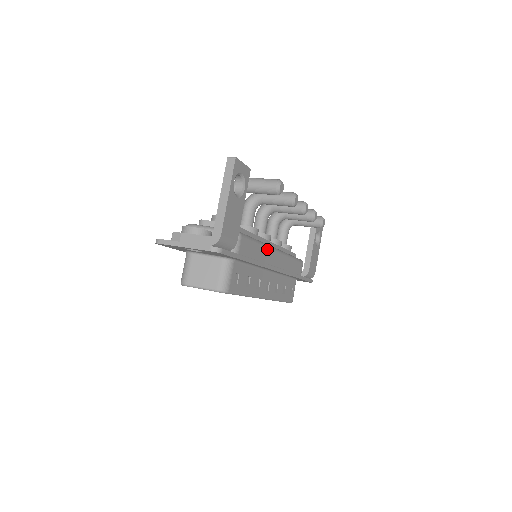
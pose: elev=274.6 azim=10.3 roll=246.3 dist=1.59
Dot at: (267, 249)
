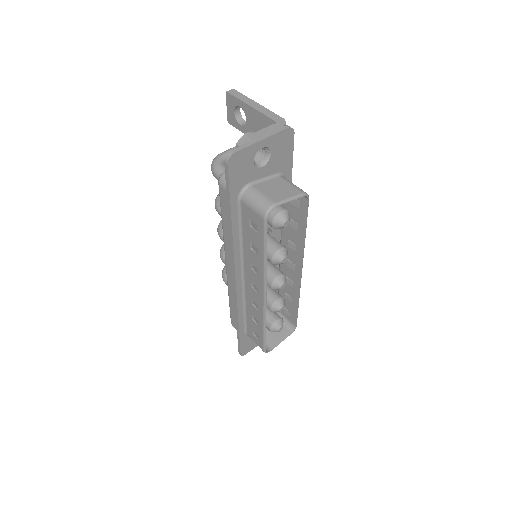
Dot at: occluded
